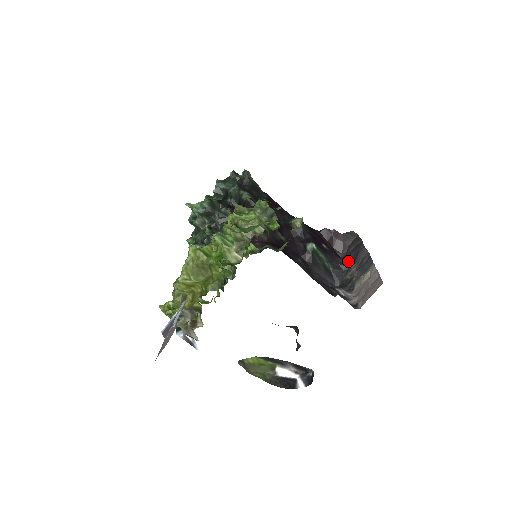
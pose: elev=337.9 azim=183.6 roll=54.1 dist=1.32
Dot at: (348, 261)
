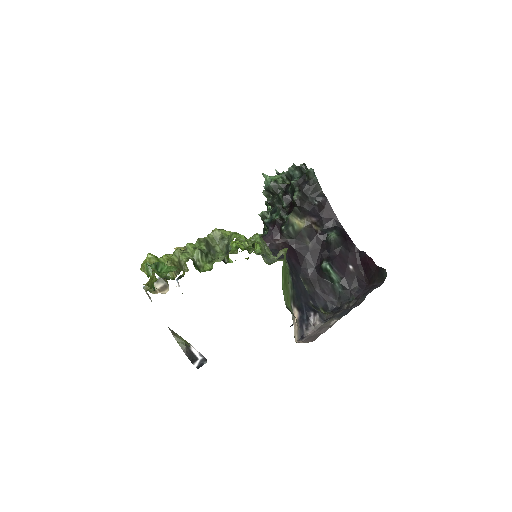
Dot at: (360, 293)
